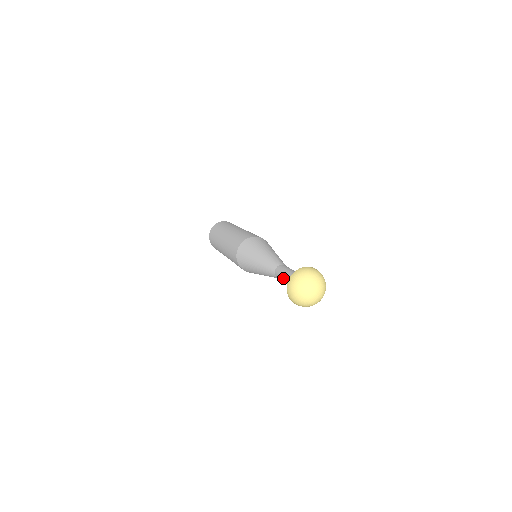
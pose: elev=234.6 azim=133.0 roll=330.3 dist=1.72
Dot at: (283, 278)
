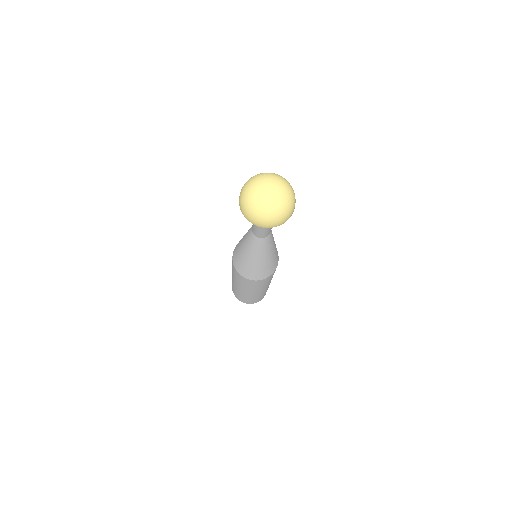
Dot at: occluded
